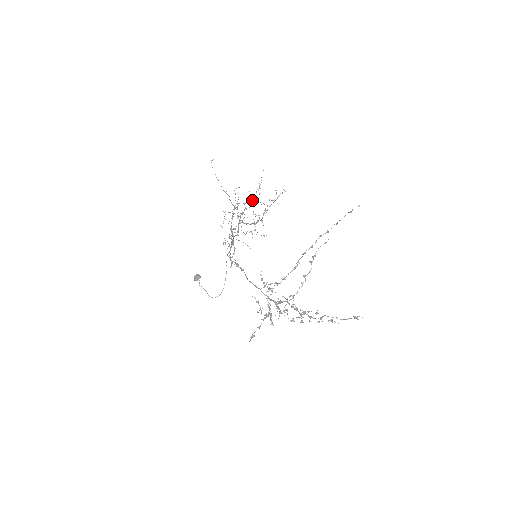
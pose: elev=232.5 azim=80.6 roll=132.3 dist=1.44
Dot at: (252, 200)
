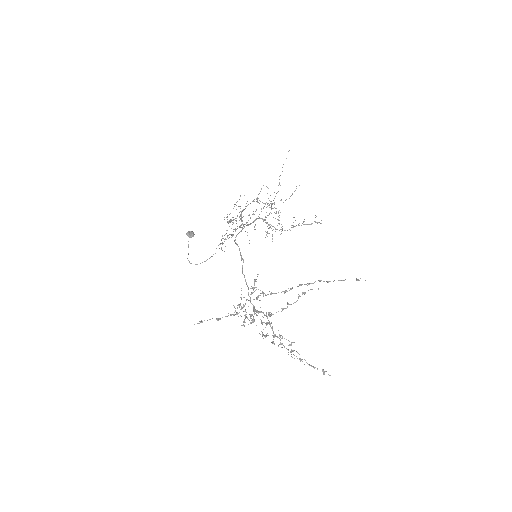
Dot at: occluded
